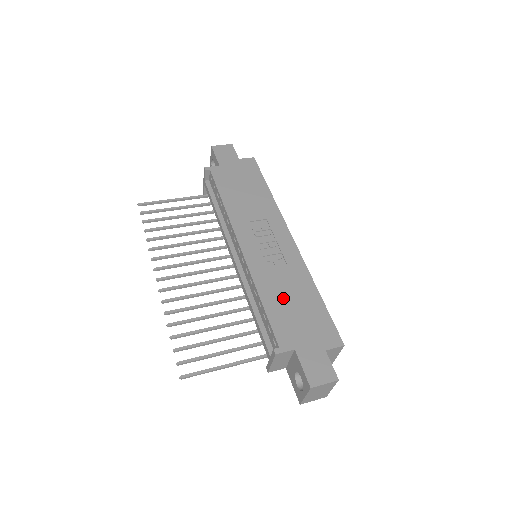
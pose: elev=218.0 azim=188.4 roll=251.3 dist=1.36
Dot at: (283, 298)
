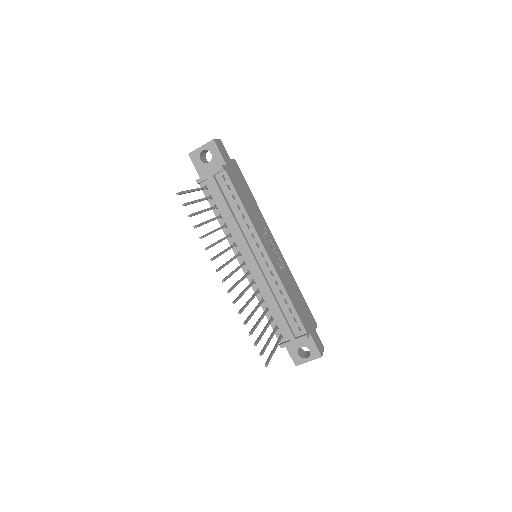
Dot at: (294, 296)
